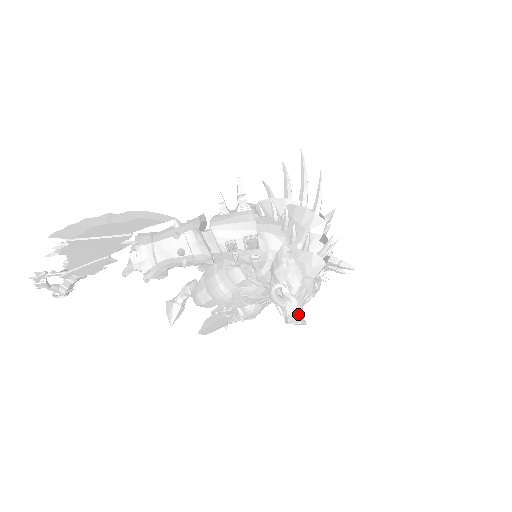
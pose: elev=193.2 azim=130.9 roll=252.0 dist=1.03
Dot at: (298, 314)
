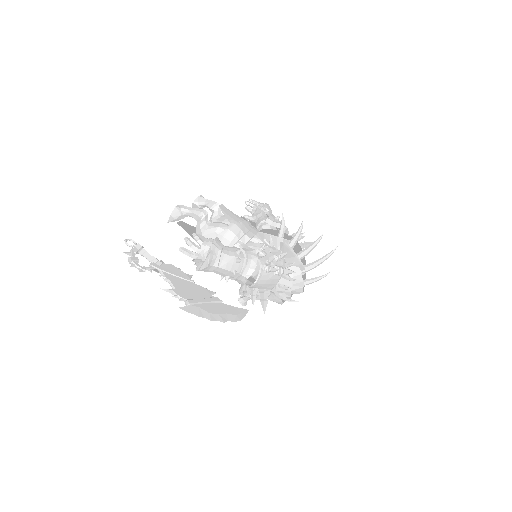
Dot at: occluded
